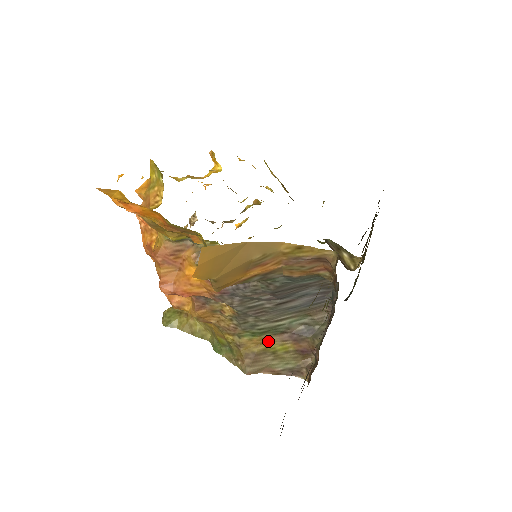
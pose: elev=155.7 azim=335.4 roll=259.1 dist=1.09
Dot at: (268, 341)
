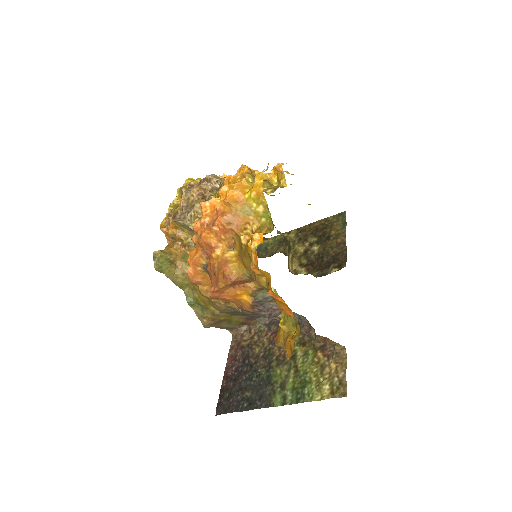
Dot at: (233, 316)
